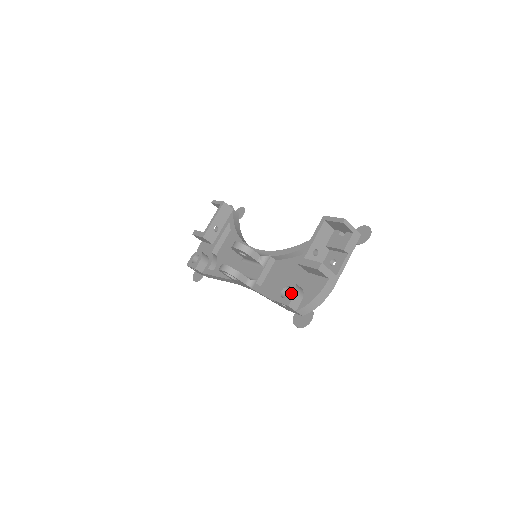
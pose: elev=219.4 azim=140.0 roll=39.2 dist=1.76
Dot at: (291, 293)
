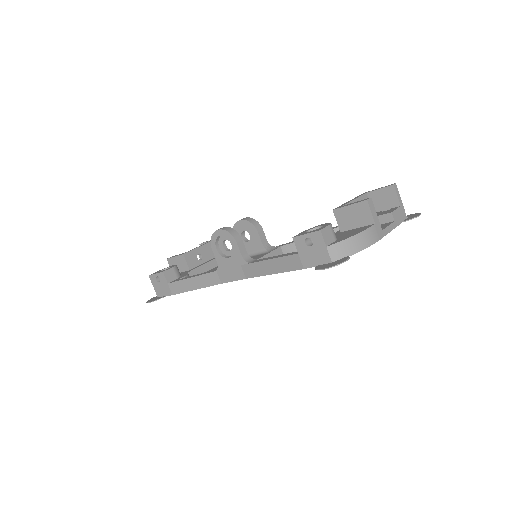
Dot at: (323, 226)
